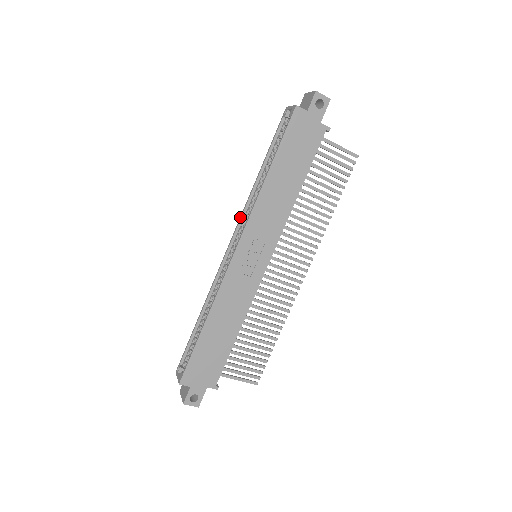
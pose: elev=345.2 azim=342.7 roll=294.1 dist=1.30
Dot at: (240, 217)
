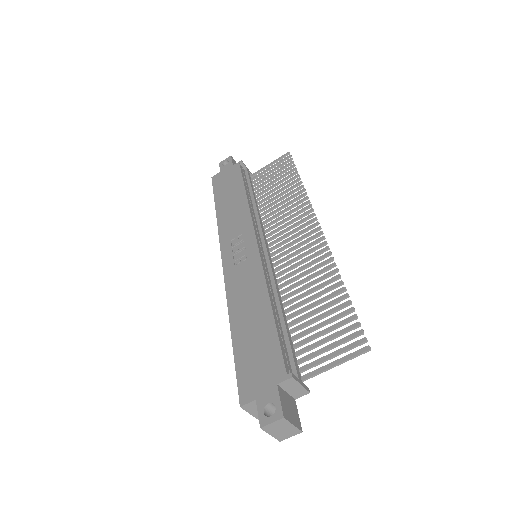
Dot at: occluded
